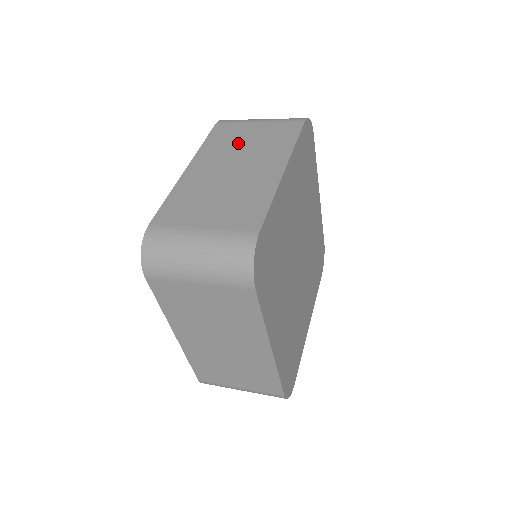
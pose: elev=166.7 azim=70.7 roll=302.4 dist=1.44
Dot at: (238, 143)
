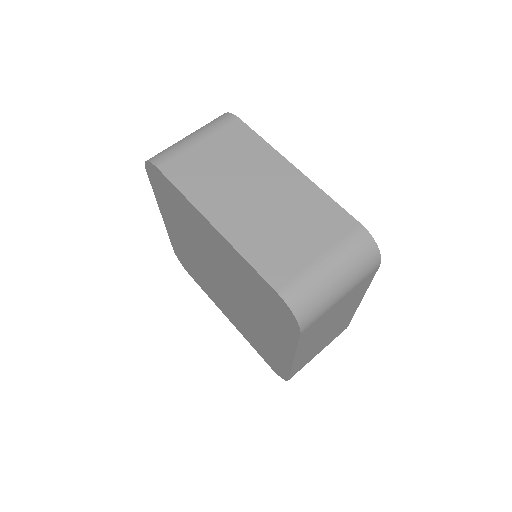
Dot at: occluded
